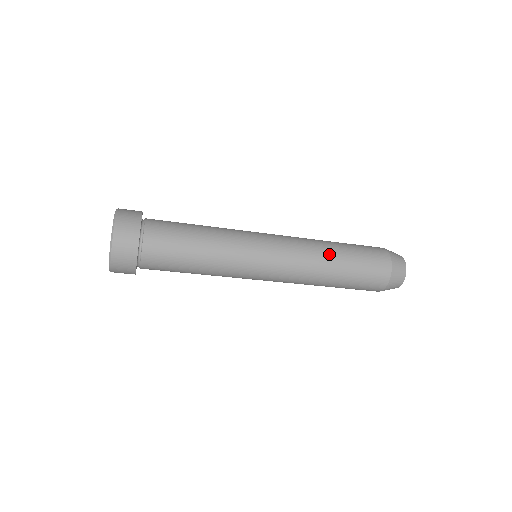
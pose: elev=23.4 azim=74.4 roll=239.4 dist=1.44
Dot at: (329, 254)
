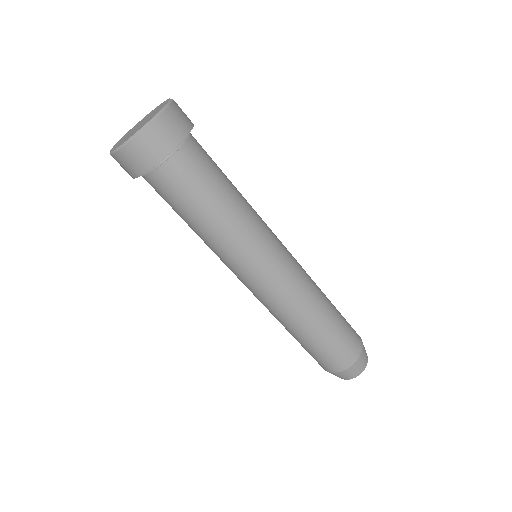
Dot at: (318, 312)
